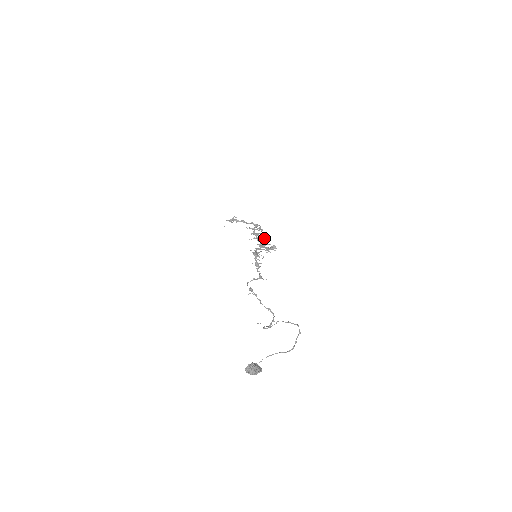
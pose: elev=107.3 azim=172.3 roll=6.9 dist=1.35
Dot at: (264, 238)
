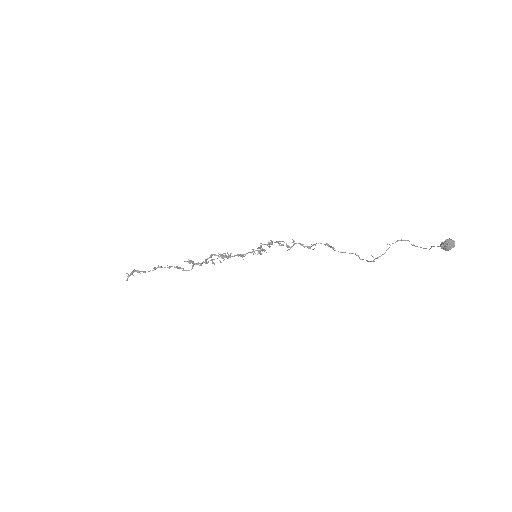
Dot at: occluded
